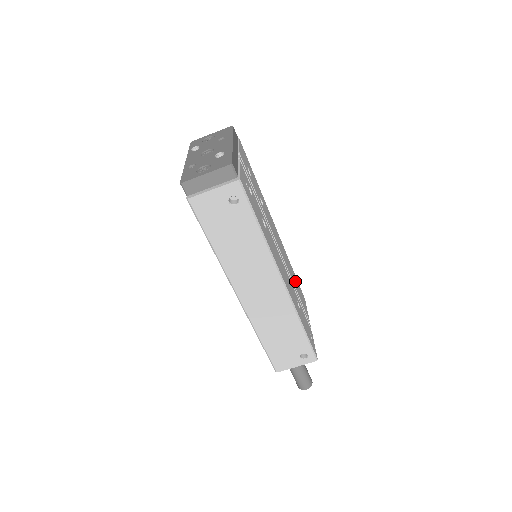
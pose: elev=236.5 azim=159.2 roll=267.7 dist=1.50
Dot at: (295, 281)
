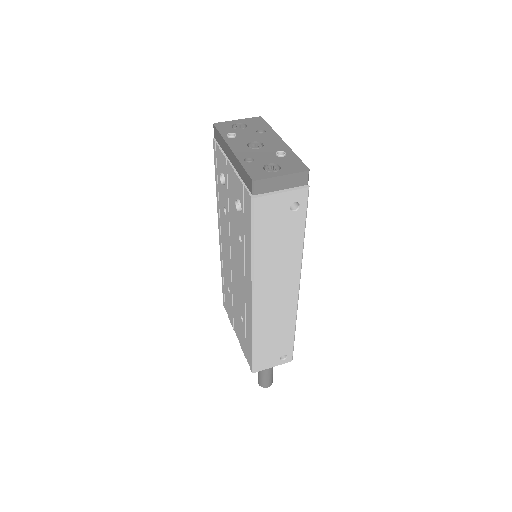
Dot at: occluded
